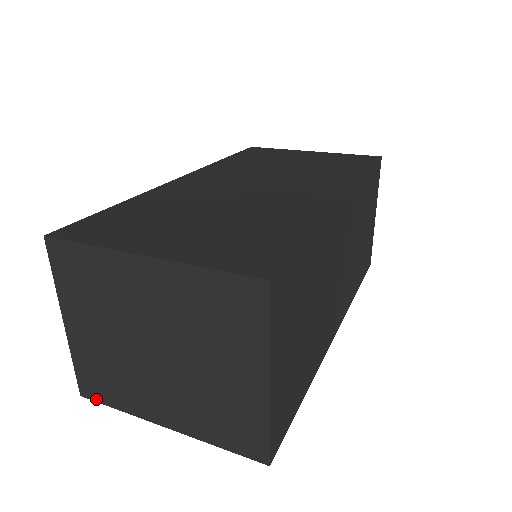
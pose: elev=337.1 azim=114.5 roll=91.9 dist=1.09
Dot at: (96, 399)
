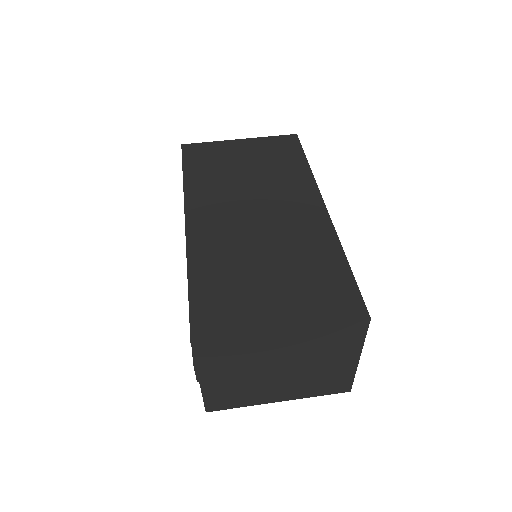
Dot at: (221, 409)
